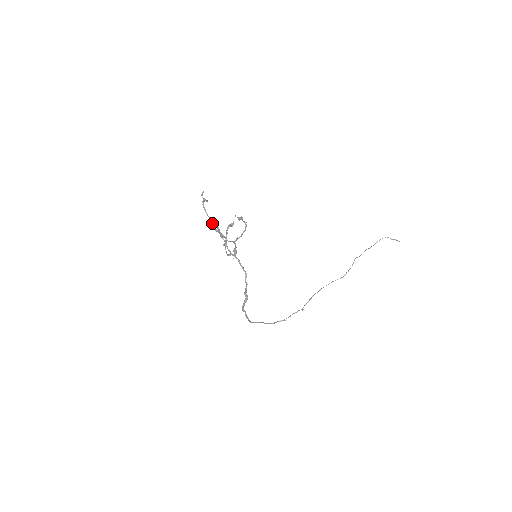
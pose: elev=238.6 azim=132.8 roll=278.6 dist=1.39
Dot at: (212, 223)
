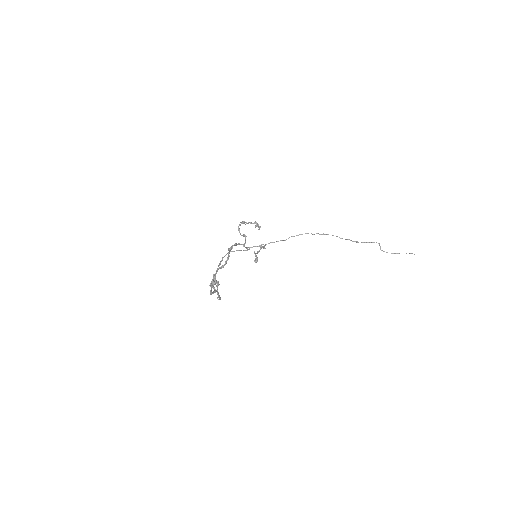
Dot at: (211, 290)
